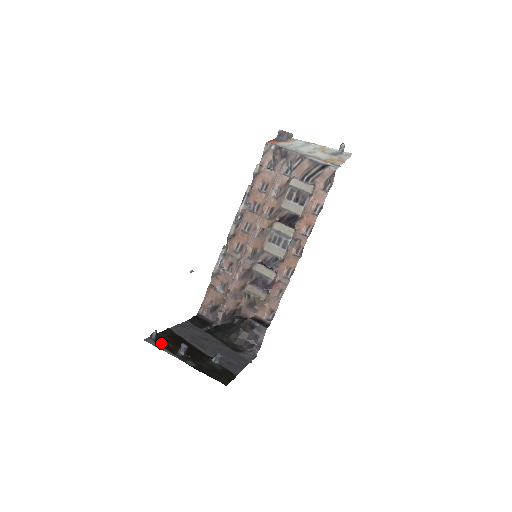
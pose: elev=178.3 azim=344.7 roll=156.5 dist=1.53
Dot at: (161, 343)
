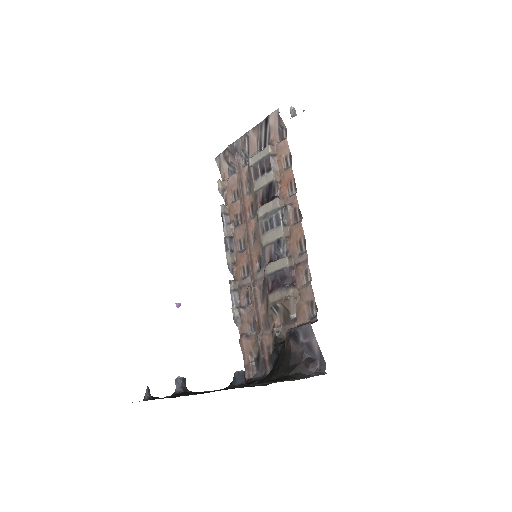
Dot at: occluded
